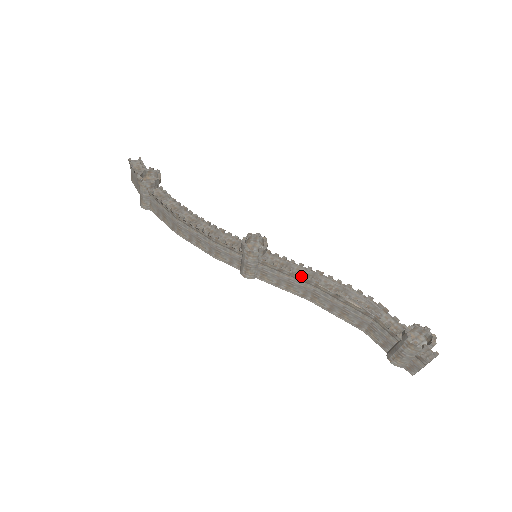
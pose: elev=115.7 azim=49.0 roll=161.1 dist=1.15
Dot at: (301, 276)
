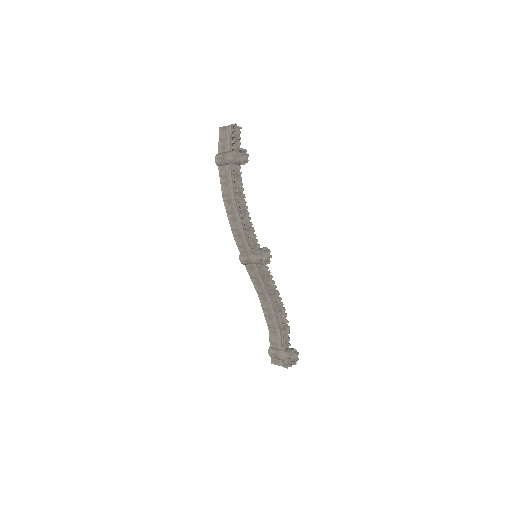
Dot at: (270, 289)
